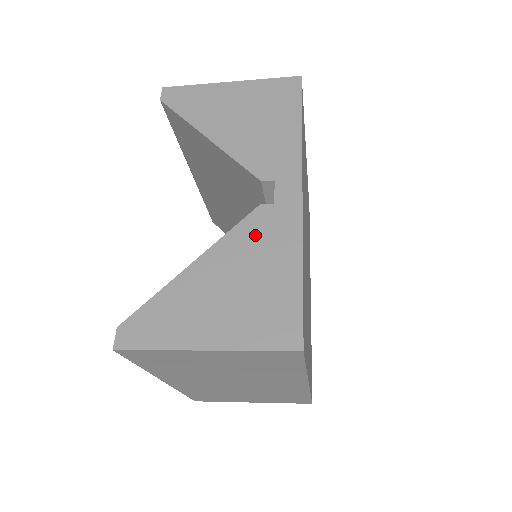
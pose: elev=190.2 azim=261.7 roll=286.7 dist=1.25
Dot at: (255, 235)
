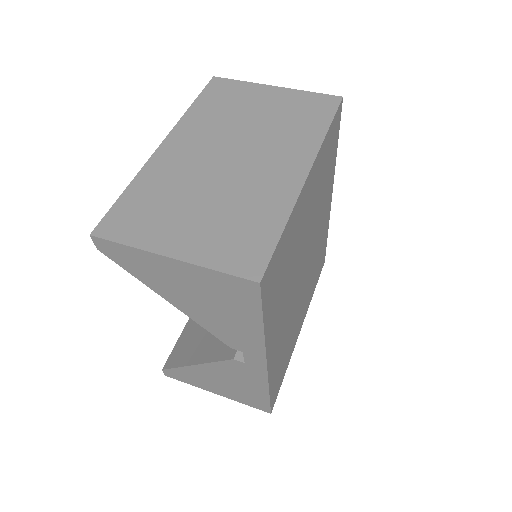
Dot at: (233, 371)
